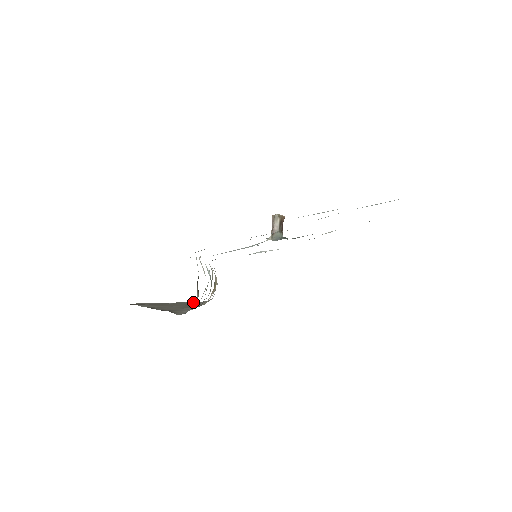
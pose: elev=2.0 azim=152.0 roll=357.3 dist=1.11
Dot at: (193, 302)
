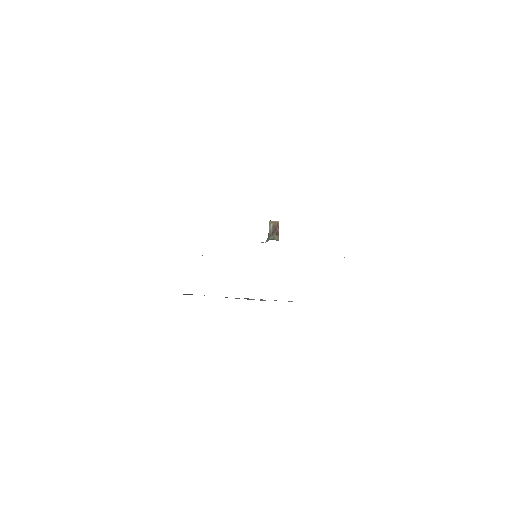
Dot at: occluded
